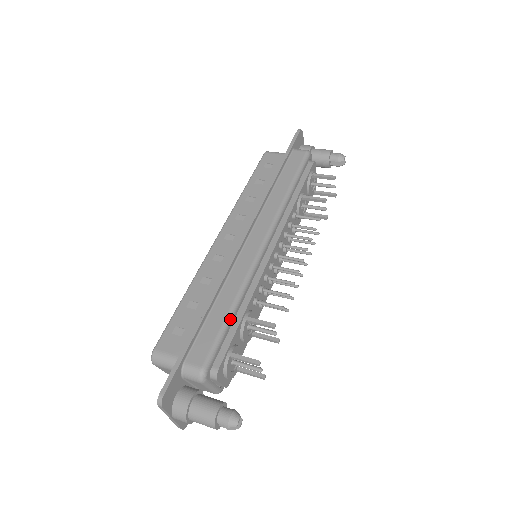
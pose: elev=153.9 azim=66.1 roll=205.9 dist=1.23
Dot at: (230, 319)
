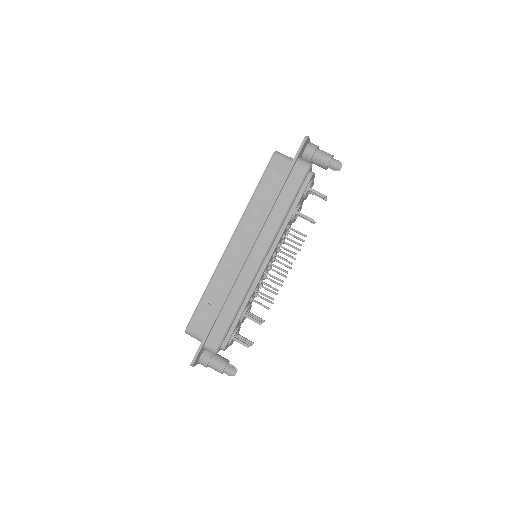
Dot at: (233, 319)
